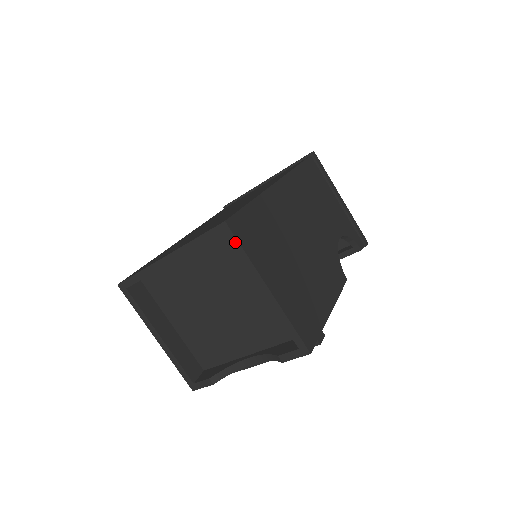
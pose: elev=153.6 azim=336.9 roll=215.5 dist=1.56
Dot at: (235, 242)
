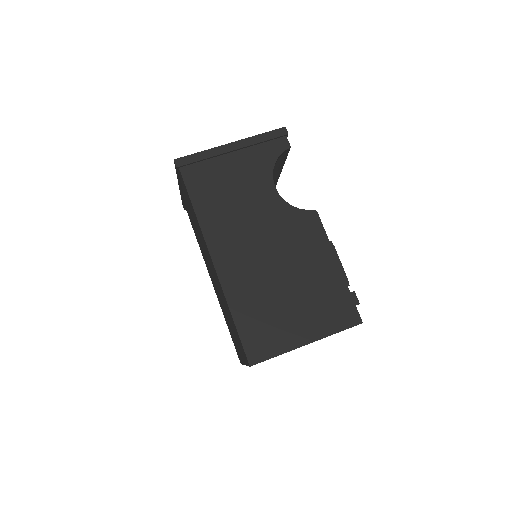
Dot at: occluded
